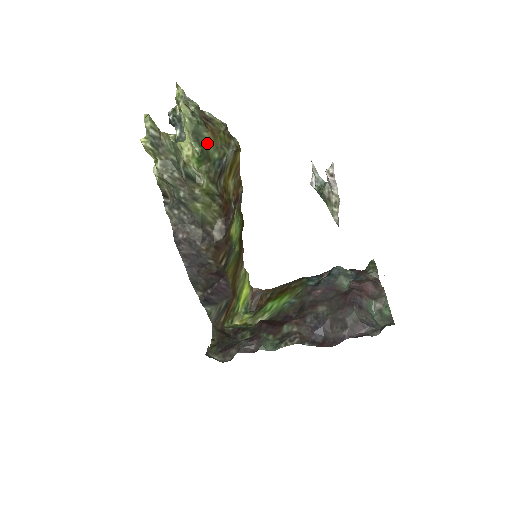
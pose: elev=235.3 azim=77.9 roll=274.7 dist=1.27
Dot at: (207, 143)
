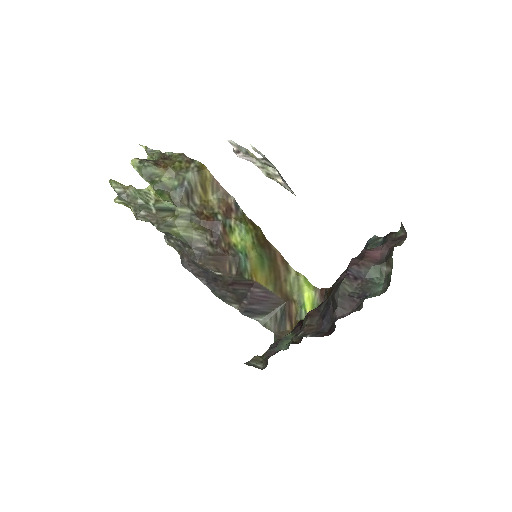
Dot at: (161, 178)
